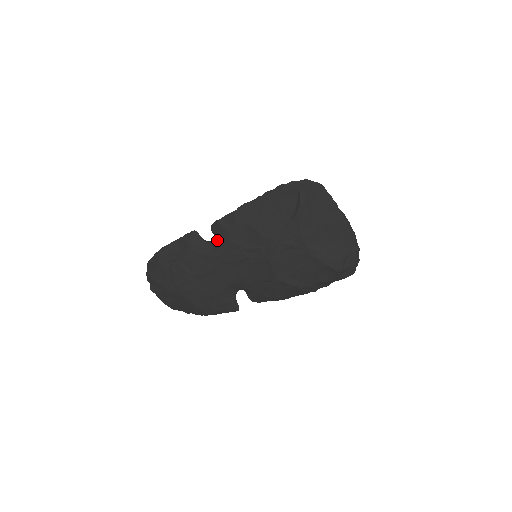
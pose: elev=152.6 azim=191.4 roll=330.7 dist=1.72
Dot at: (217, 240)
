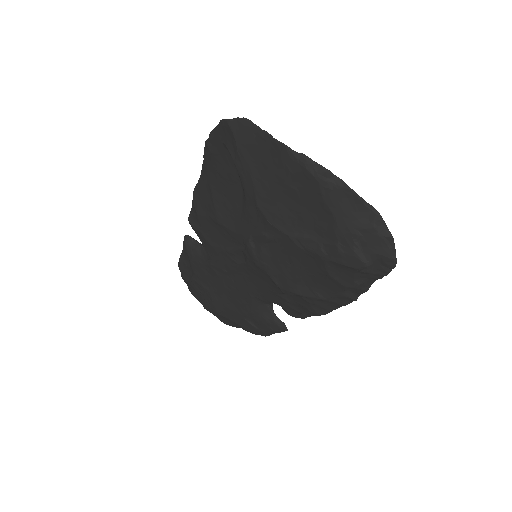
Dot at: occluded
